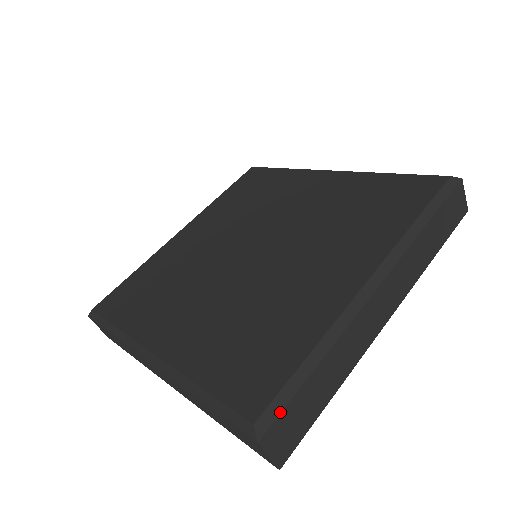
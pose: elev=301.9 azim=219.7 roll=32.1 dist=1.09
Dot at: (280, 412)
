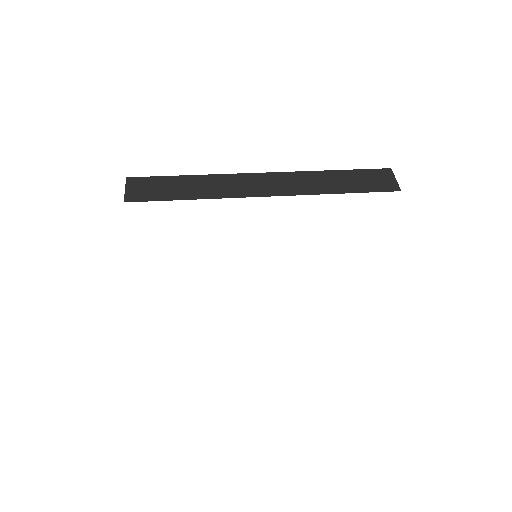
Dot at: (150, 176)
